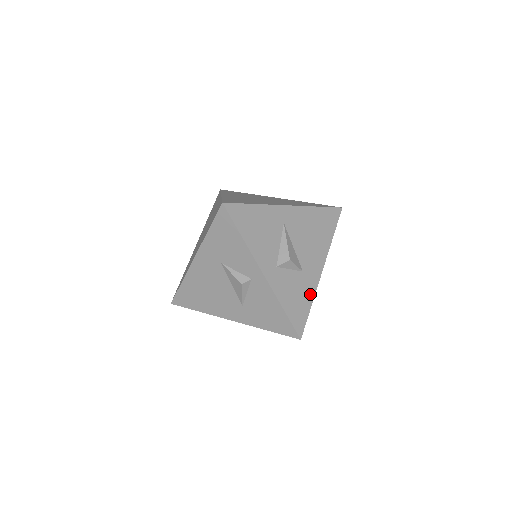
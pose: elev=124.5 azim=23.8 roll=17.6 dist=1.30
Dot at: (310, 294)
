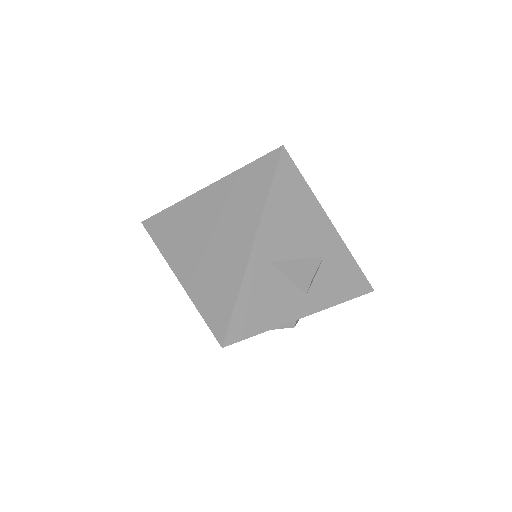
Dot at: (346, 257)
